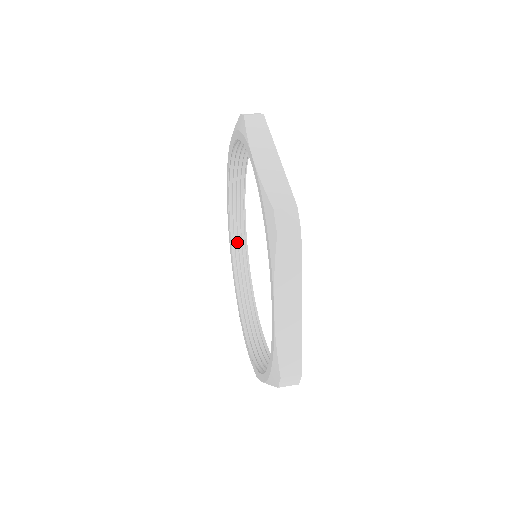
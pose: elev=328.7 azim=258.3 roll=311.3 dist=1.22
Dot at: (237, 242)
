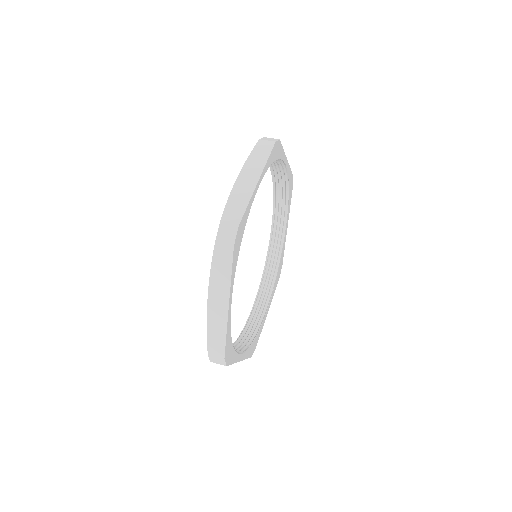
Dot at: (277, 172)
